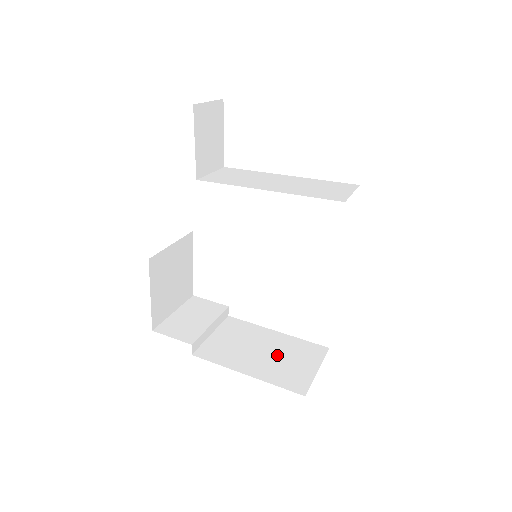
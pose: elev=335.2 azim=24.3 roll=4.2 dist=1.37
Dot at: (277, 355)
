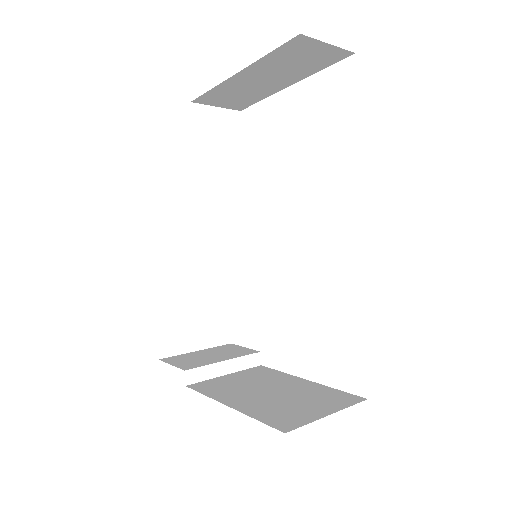
Dot at: (286, 396)
